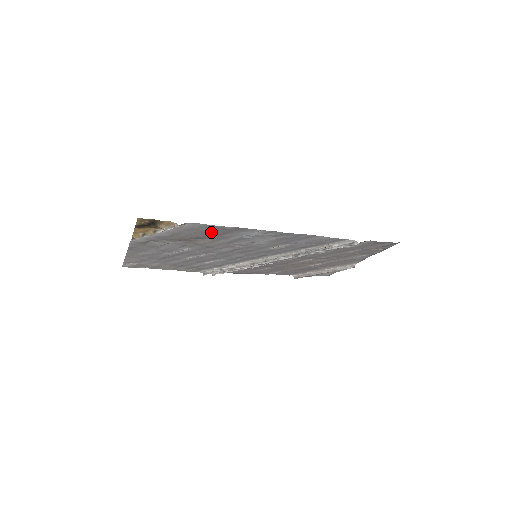
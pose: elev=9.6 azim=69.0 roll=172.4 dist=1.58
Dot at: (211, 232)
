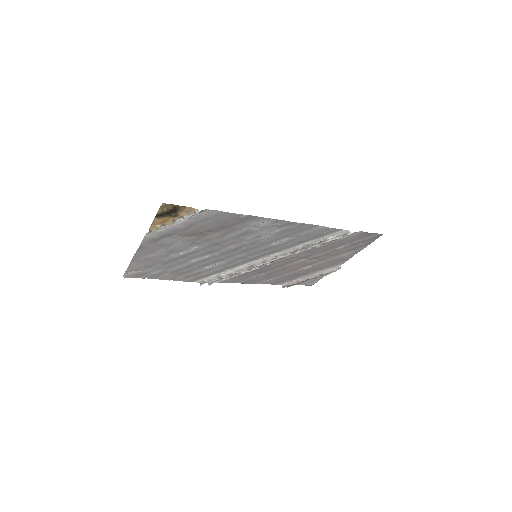
Dot at: (224, 222)
